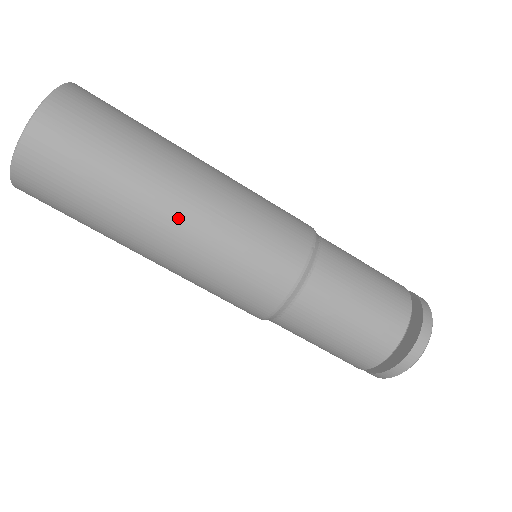
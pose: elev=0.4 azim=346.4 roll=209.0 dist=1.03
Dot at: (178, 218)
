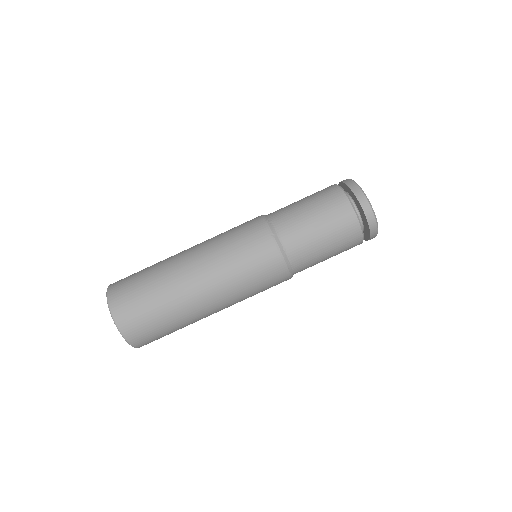
Dot at: (208, 296)
